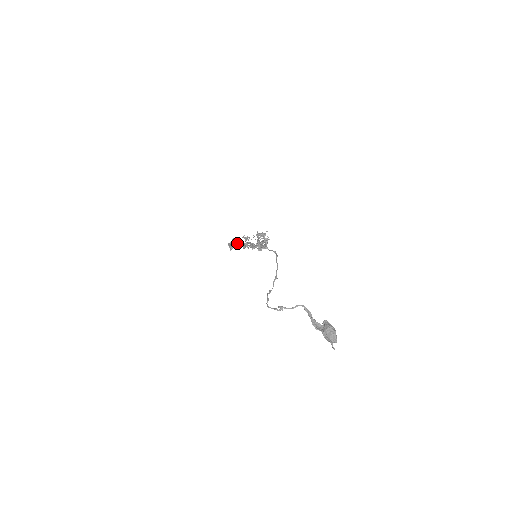
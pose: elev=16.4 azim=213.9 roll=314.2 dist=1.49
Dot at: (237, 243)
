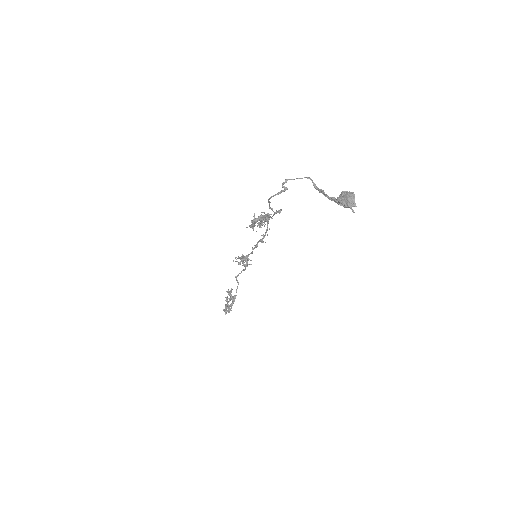
Dot at: occluded
